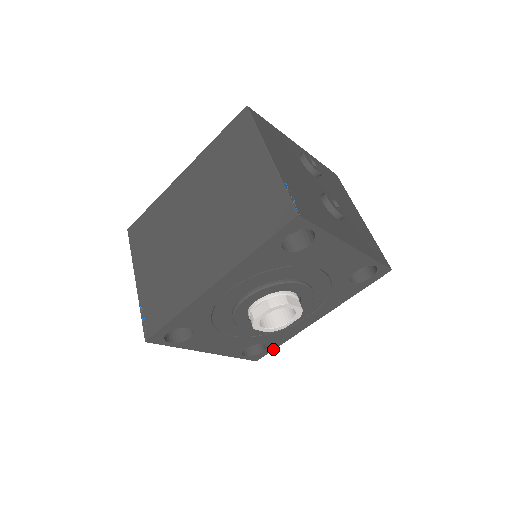
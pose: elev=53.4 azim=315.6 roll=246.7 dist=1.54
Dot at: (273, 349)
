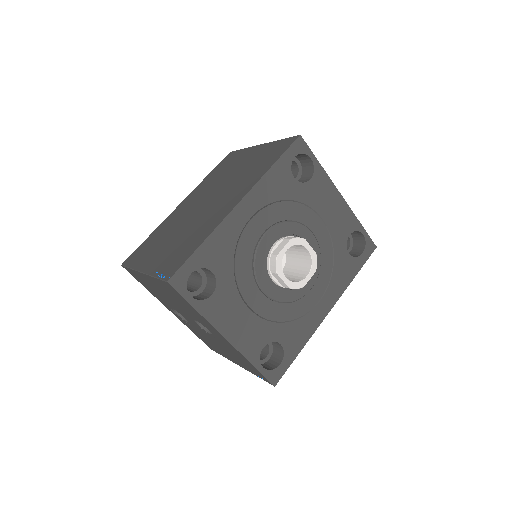
Dot at: (291, 363)
